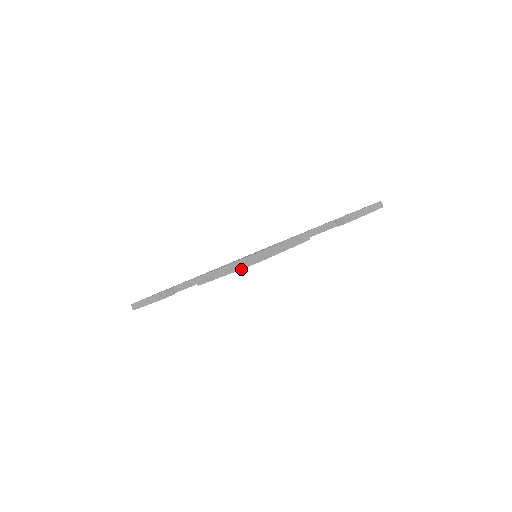
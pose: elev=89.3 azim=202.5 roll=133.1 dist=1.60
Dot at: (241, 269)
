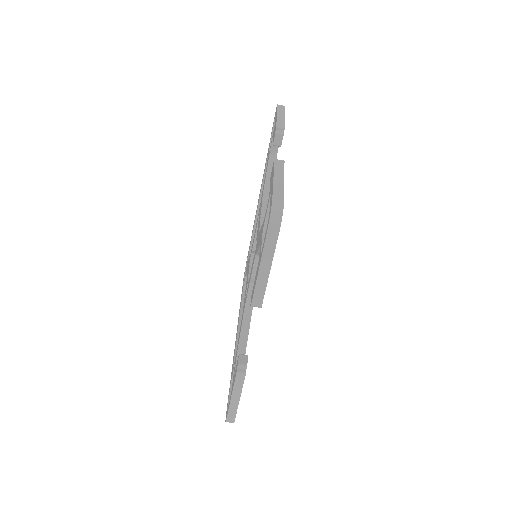
Dot at: (279, 230)
